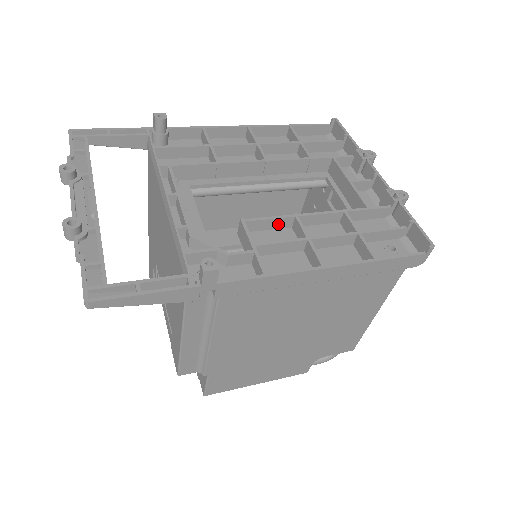
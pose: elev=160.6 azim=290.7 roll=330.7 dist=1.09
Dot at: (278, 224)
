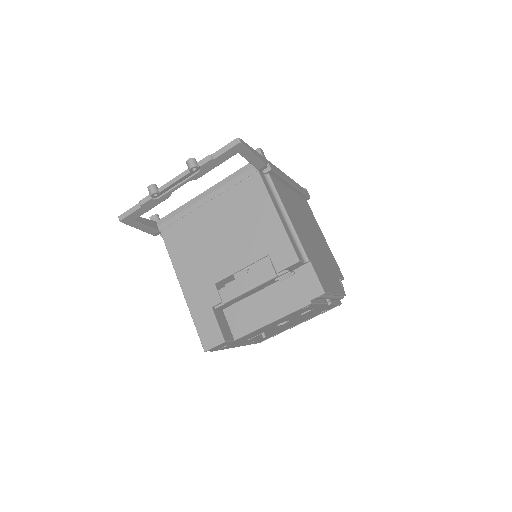
Dot at: occluded
